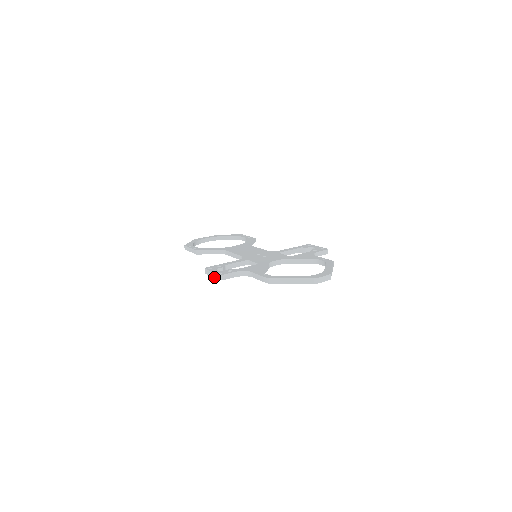
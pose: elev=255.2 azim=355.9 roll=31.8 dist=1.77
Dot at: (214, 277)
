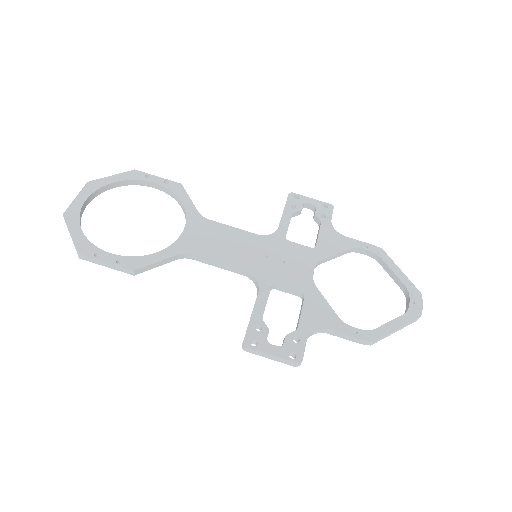
Dot at: occluded
